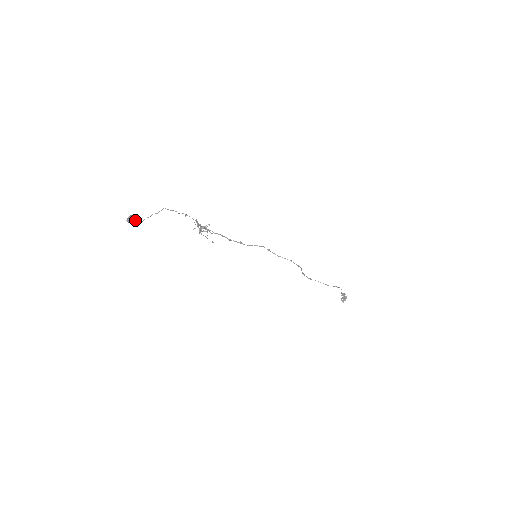
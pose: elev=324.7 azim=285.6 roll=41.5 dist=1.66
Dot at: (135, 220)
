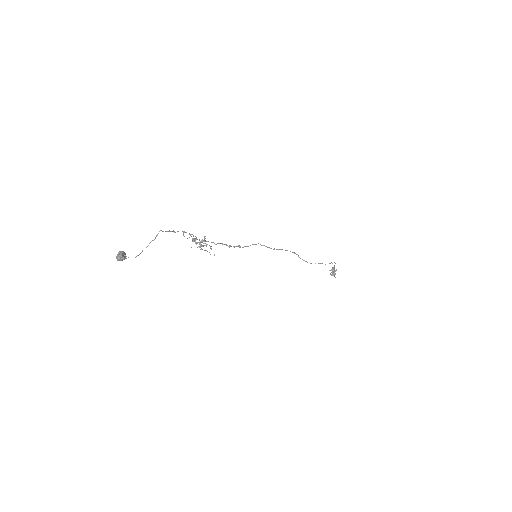
Dot at: (126, 256)
